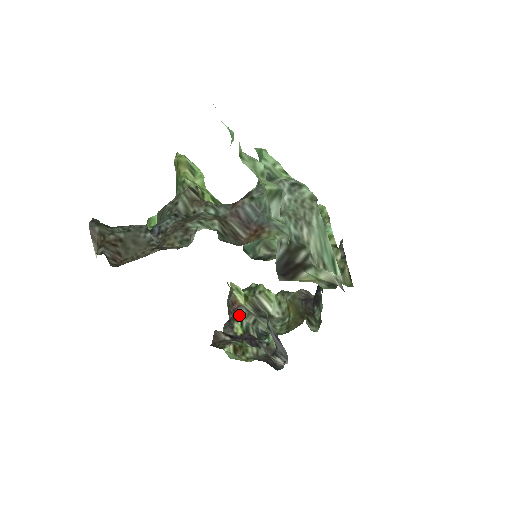
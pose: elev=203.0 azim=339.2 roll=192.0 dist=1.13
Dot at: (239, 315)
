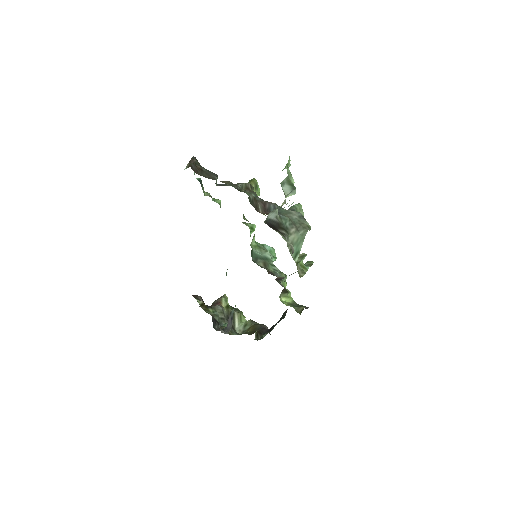
Dot at: (216, 308)
